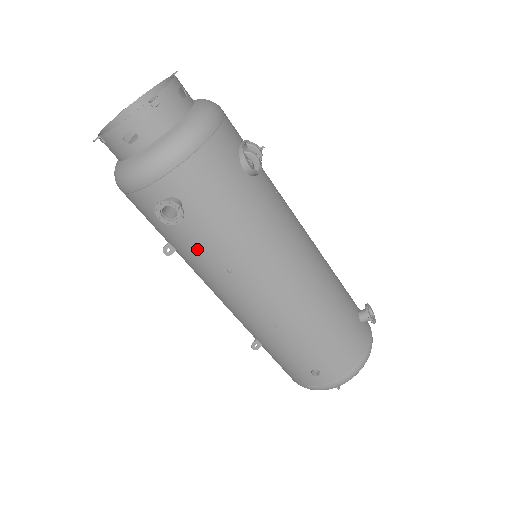
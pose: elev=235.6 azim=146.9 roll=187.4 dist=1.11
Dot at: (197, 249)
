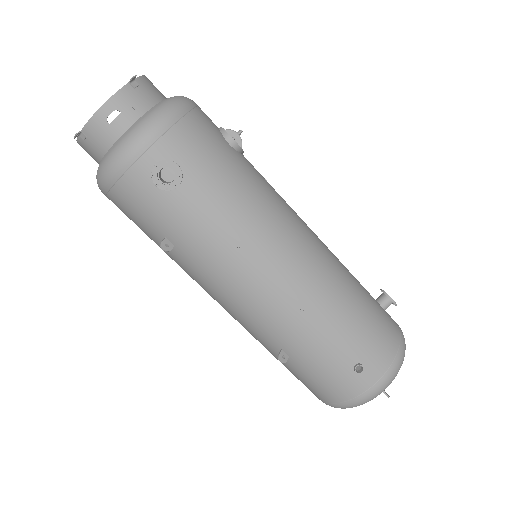
Dot at: (199, 227)
